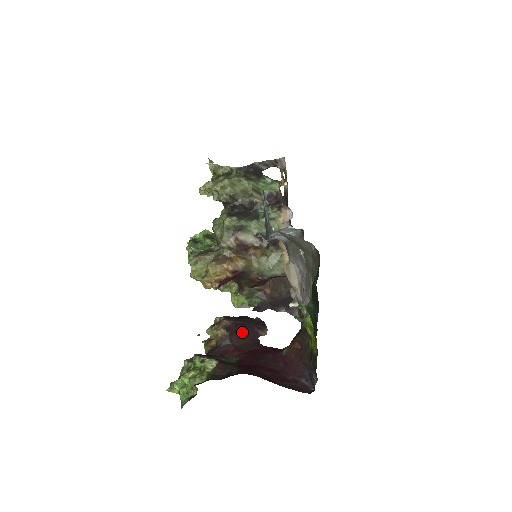
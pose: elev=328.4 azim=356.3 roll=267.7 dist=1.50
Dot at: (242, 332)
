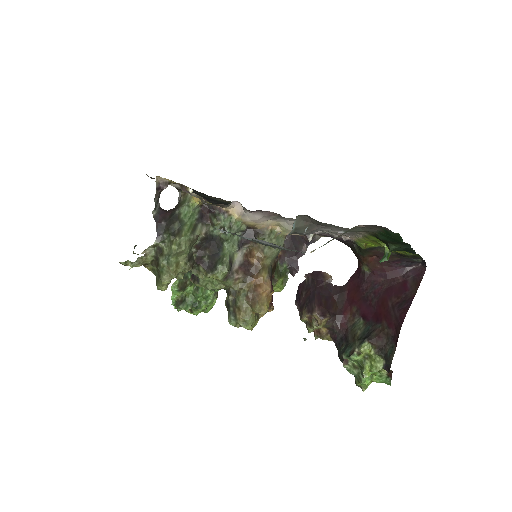
Dot at: (326, 300)
